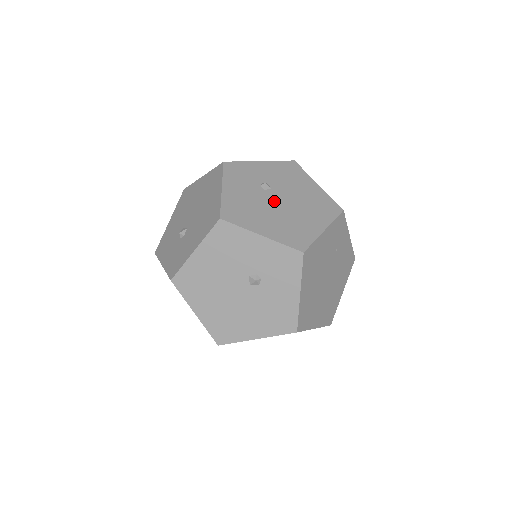
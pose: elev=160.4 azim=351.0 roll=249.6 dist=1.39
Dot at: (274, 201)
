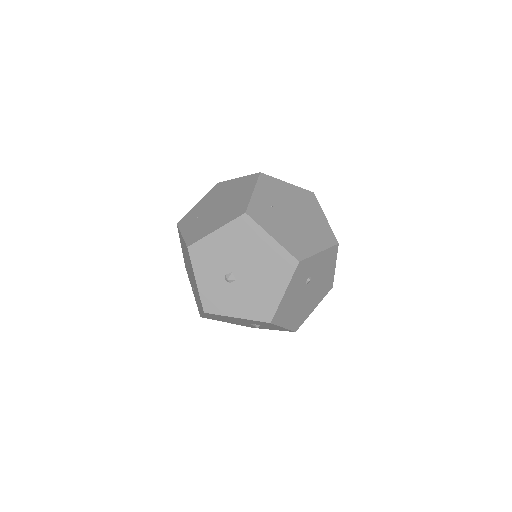
Dot at: (305, 294)
